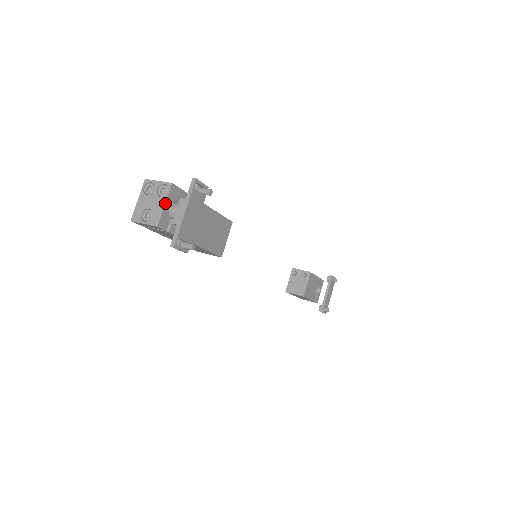
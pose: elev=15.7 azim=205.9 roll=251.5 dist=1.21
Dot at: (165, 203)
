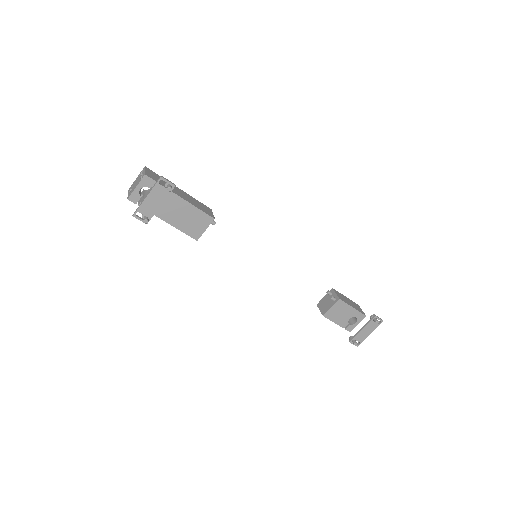
Dot at: (137, 186)
